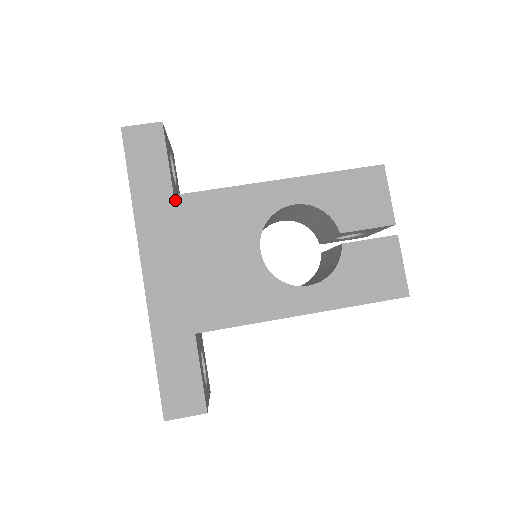
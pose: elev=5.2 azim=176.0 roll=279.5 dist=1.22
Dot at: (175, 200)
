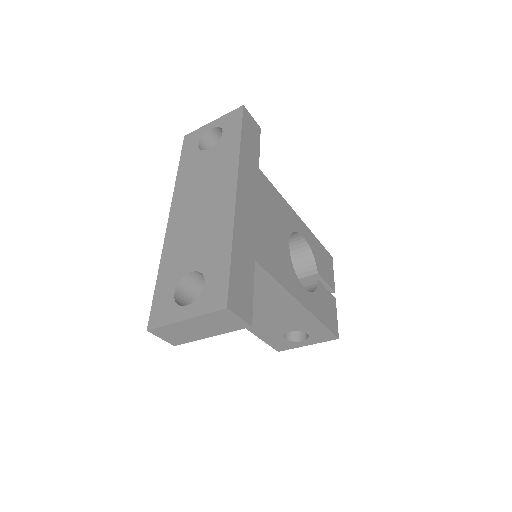
Dot at: (259, 171)
